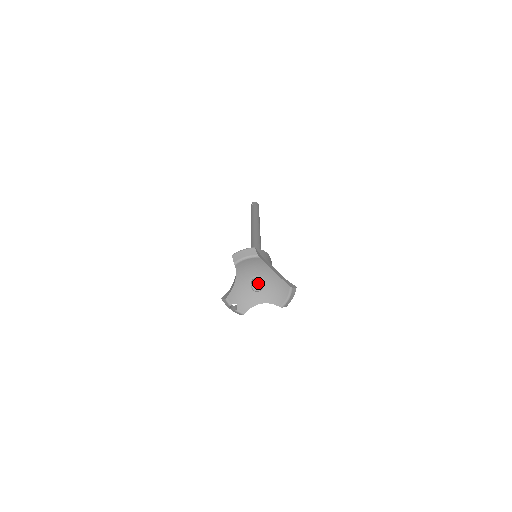
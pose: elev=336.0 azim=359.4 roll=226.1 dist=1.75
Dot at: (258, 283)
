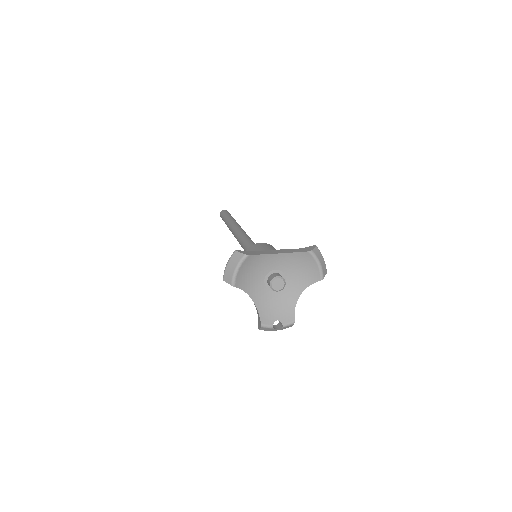
Dot at: (275, 280)
